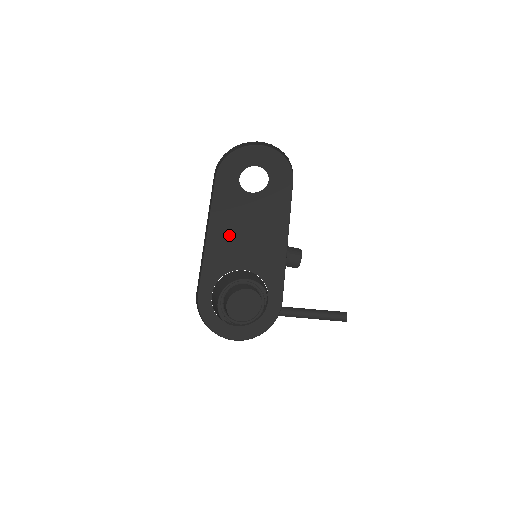
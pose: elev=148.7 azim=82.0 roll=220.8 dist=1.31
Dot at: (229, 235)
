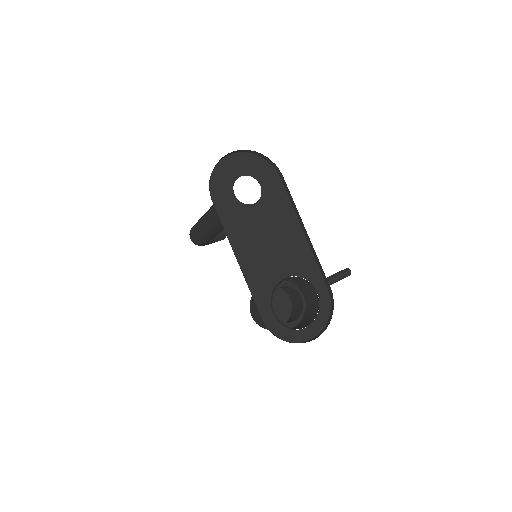
Dot at: (257, 253)
